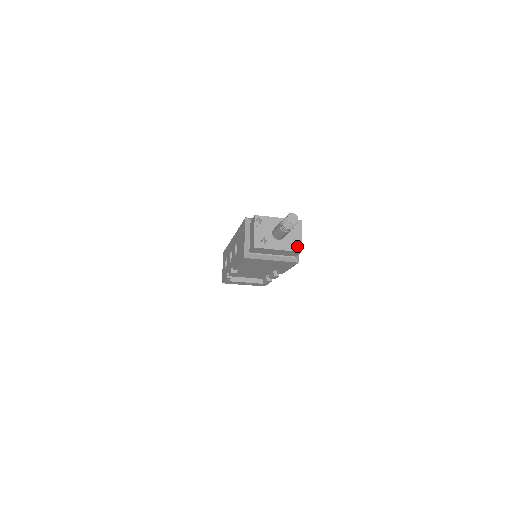
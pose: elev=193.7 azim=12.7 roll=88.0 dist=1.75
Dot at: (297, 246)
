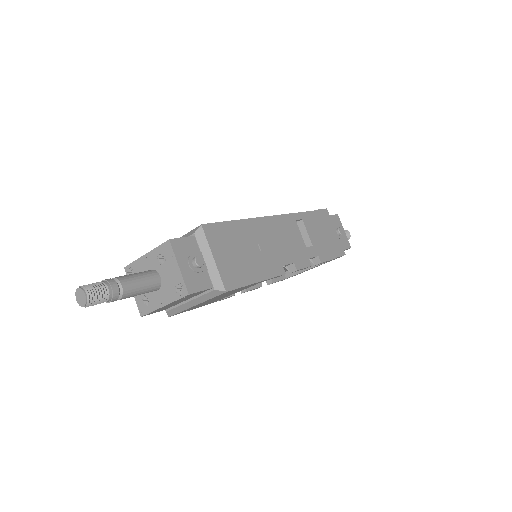
Dot at: (182, 286)
